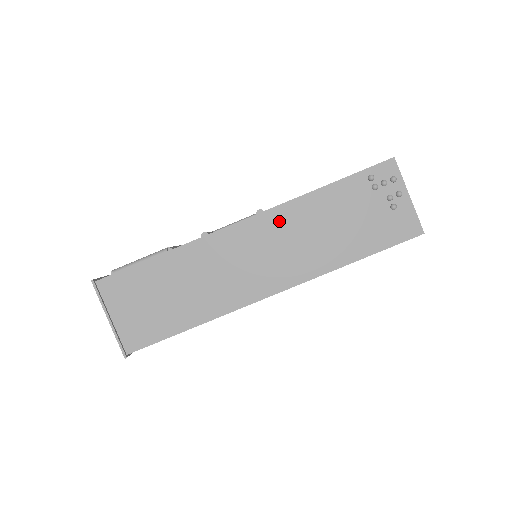
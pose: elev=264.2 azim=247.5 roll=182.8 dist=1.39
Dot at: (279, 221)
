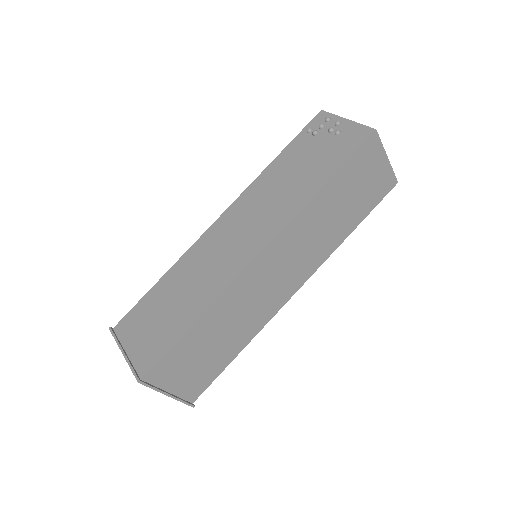
Dot at: (247, 200)
